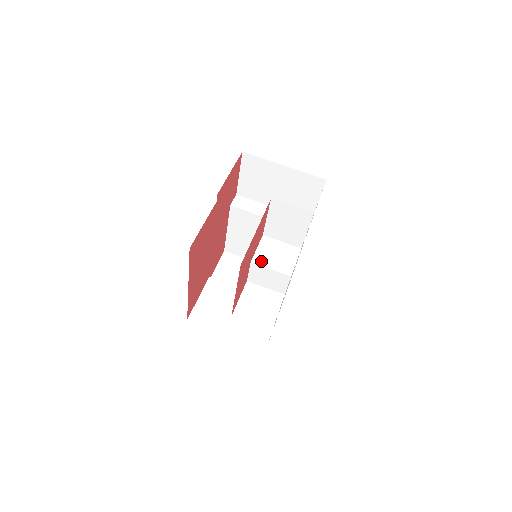
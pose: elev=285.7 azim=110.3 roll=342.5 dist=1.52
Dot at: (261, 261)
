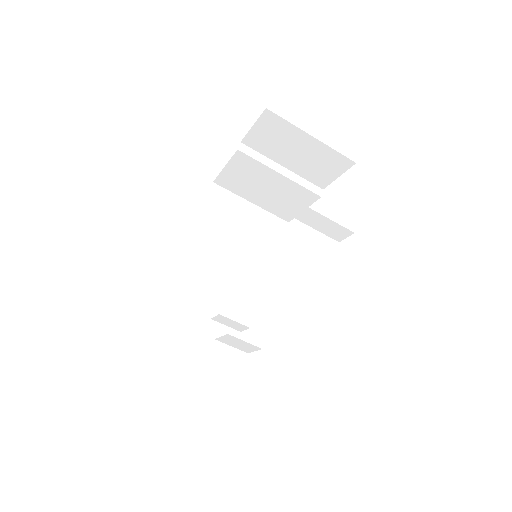
Dot at: (224, 342)
